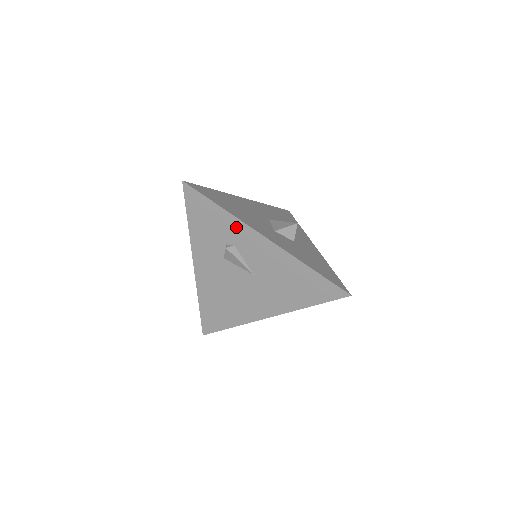
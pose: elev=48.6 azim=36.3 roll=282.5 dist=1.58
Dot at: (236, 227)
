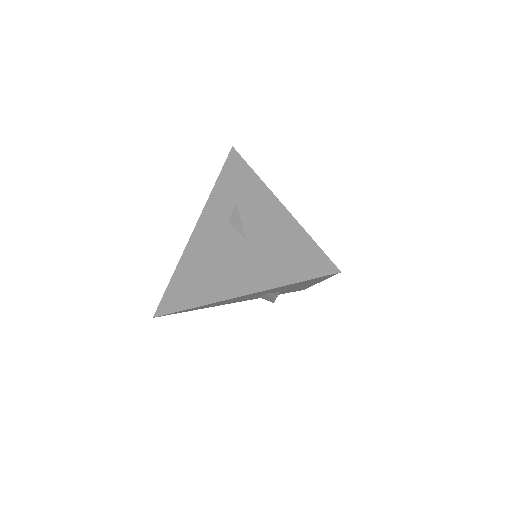
Dot at: (256, 189)
